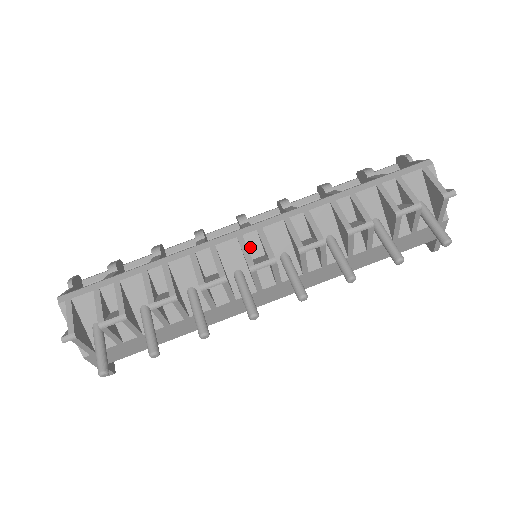
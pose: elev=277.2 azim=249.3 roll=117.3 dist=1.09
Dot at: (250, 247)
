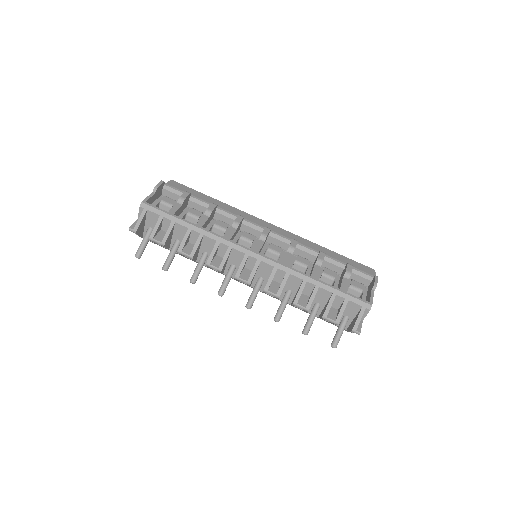
Dot at: (248, 262)
